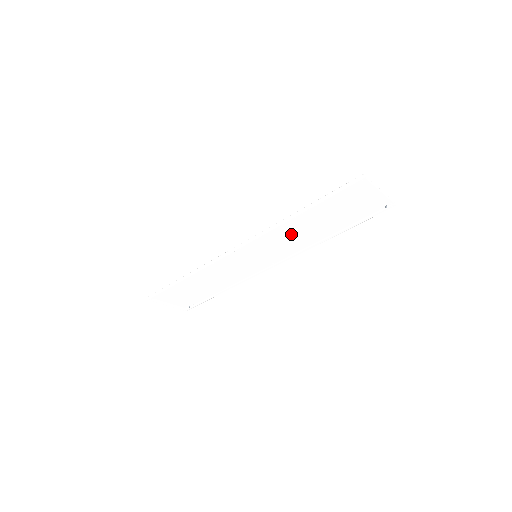
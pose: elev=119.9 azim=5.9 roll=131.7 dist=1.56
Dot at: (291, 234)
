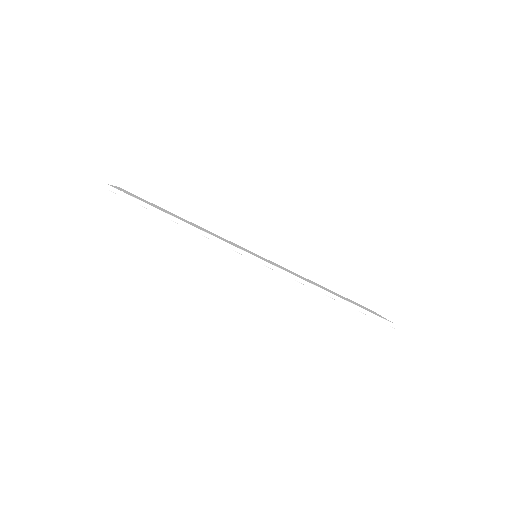
Dot at: (303, 278)
